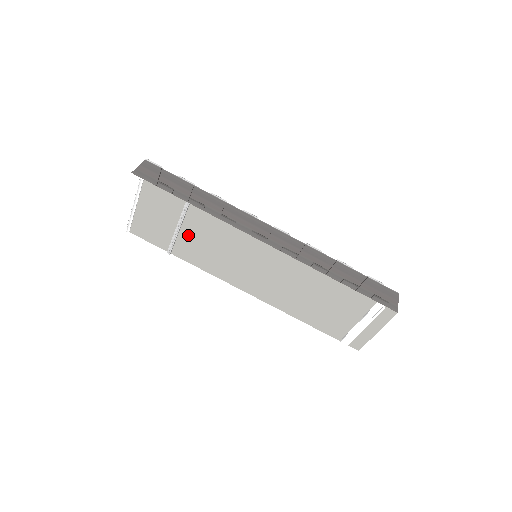
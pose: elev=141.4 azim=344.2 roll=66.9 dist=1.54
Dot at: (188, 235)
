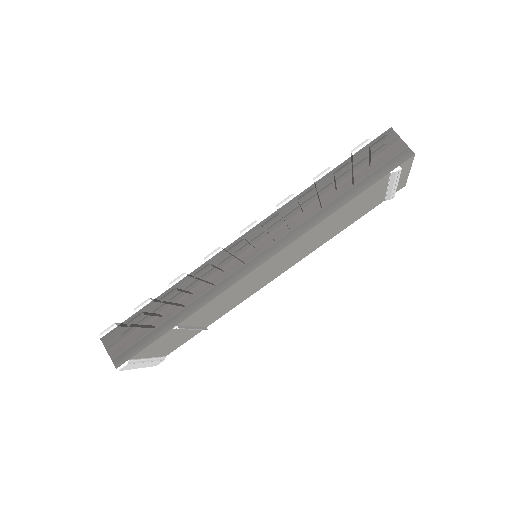
Dot at: (202, 320)
